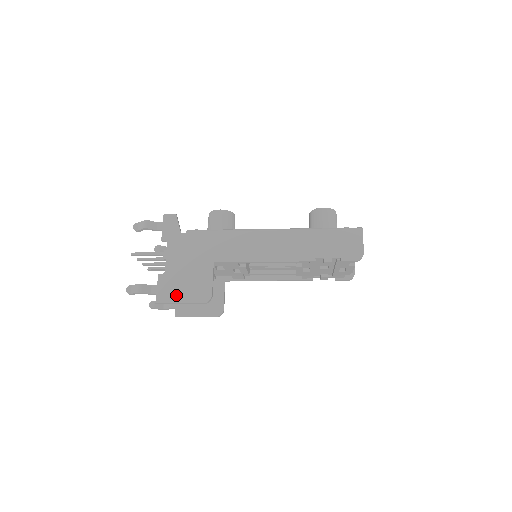
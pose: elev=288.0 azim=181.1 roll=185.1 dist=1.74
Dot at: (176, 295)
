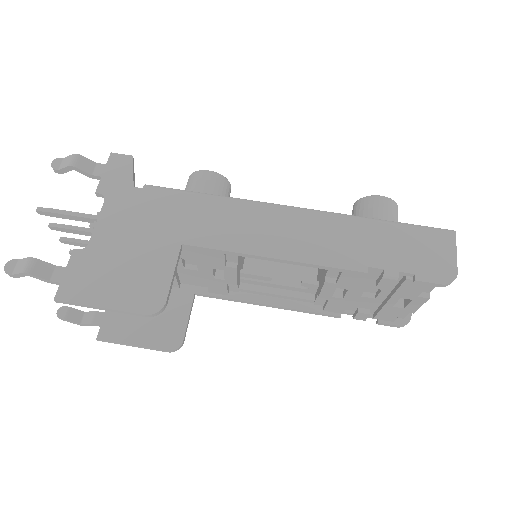
Dot at: (97, 291)
